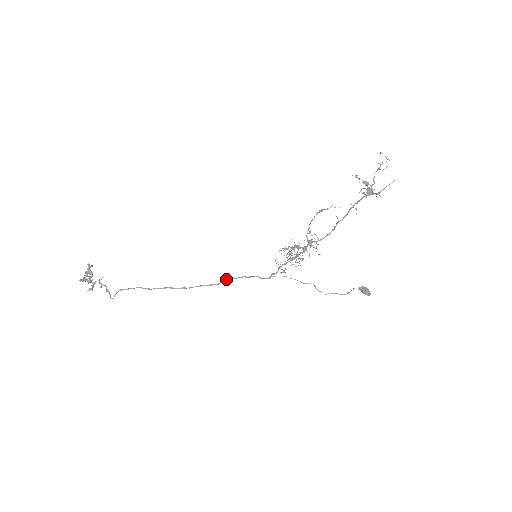
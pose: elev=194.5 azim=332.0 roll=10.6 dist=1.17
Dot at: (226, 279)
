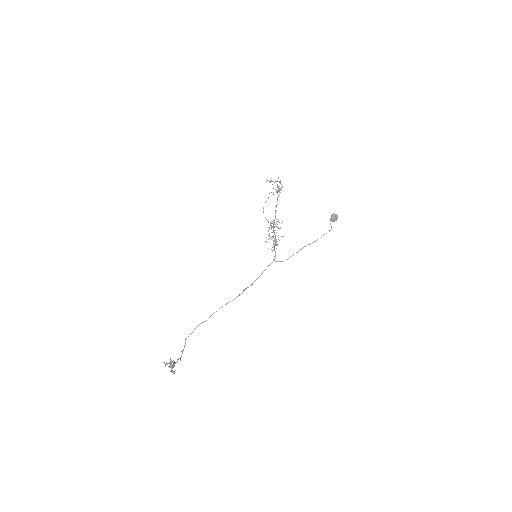
Dot at: (252, 283)
